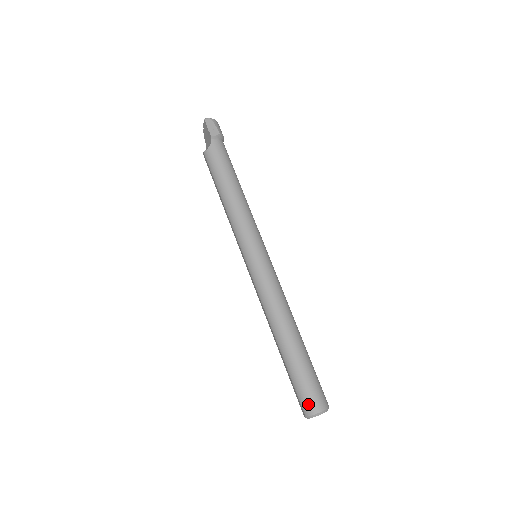
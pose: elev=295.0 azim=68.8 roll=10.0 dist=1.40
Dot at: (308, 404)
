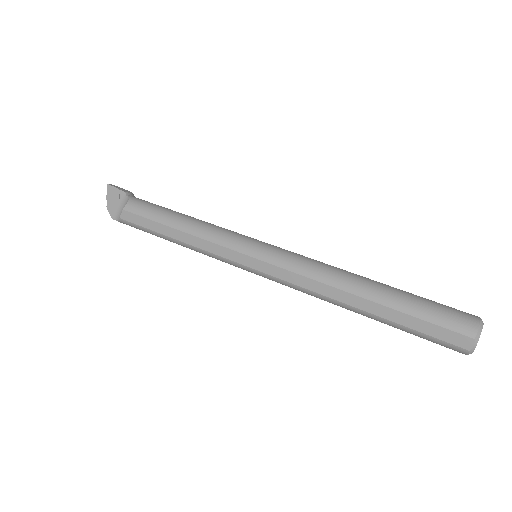
Dot at: (461, 320)
